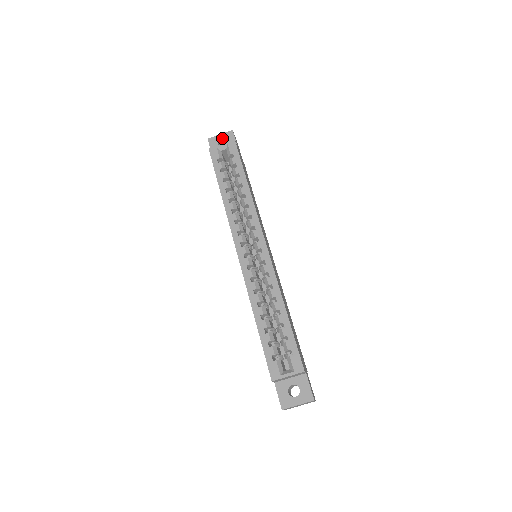
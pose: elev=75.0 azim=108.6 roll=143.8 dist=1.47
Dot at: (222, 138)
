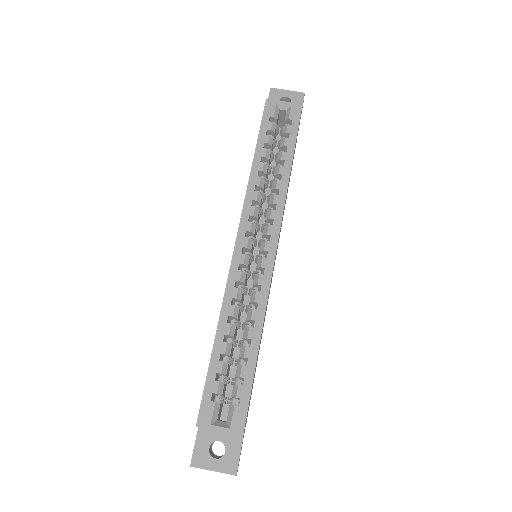
Dot at: (288, 96)
